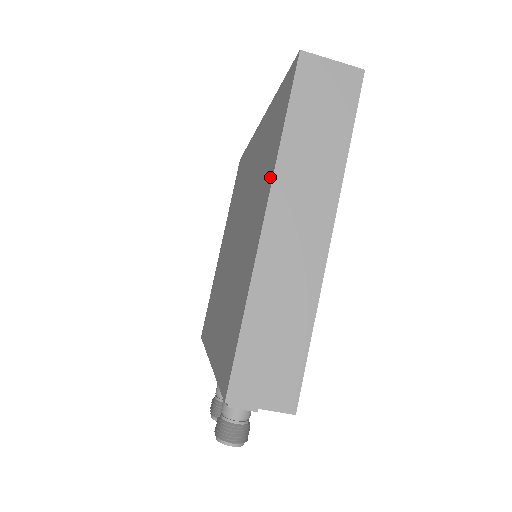
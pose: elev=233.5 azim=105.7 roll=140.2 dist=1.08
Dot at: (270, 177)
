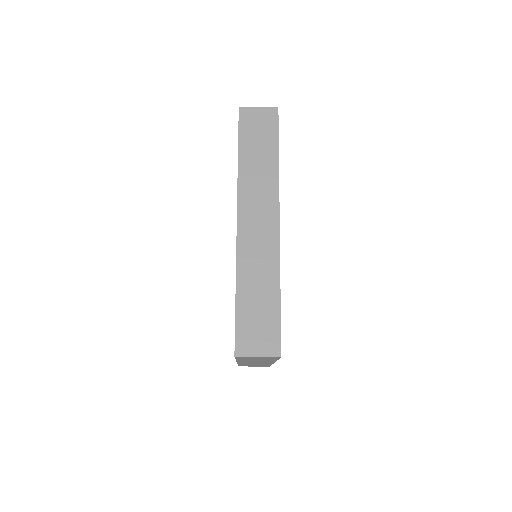
Dot at: occluded
